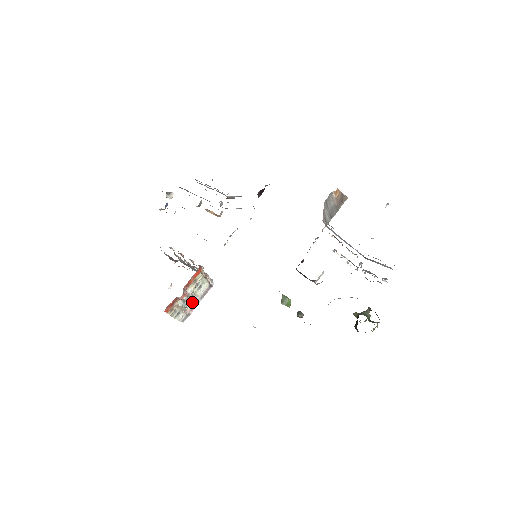
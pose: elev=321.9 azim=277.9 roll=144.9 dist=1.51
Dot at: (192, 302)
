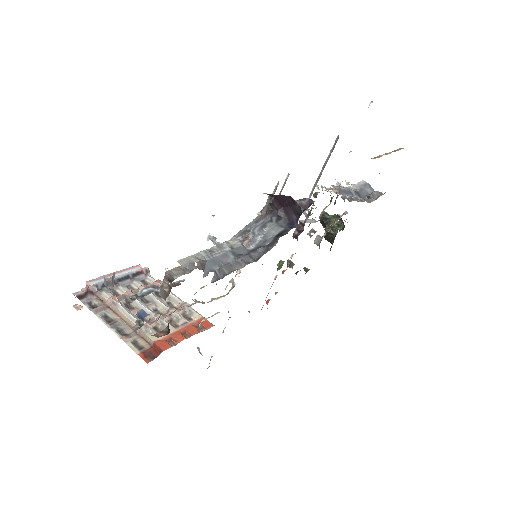
Dot at: occluded
